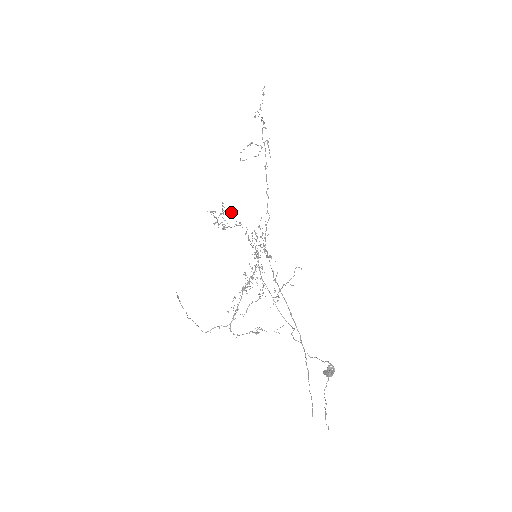
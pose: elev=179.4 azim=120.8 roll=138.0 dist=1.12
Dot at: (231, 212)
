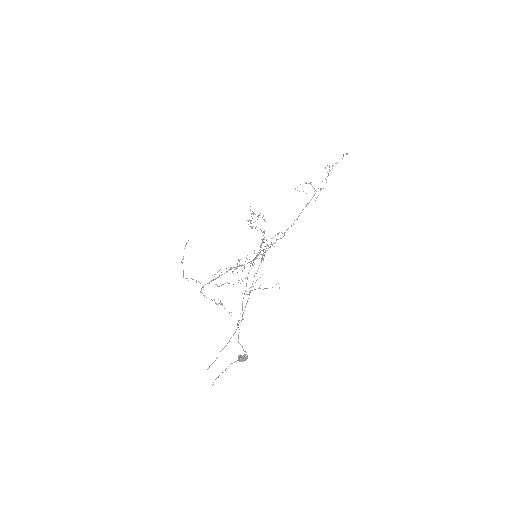
Dot at: (265, 221)
